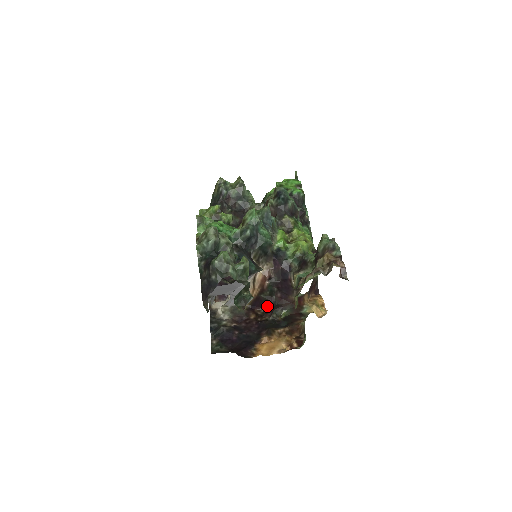
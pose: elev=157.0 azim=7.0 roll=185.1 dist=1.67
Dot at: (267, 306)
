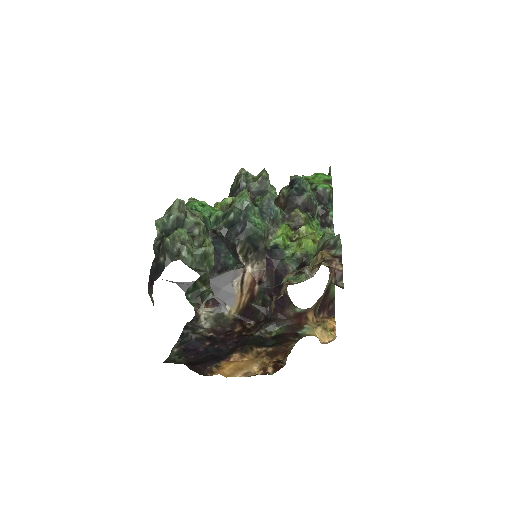
Dot at: (259, 319)
